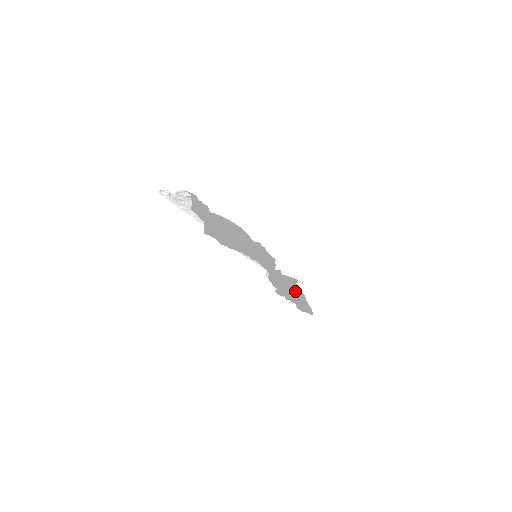
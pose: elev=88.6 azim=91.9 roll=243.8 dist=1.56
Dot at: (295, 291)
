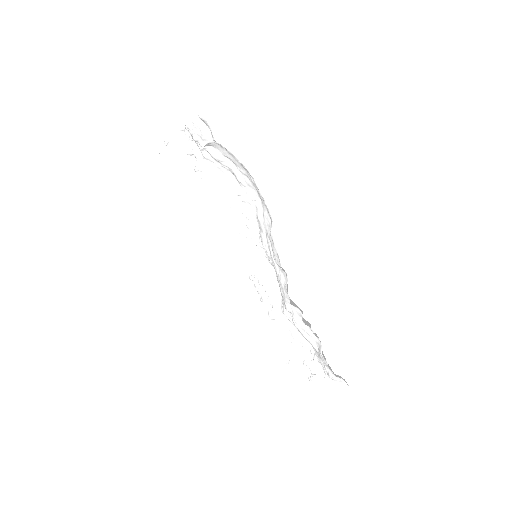
Dot at: (315, 349)
